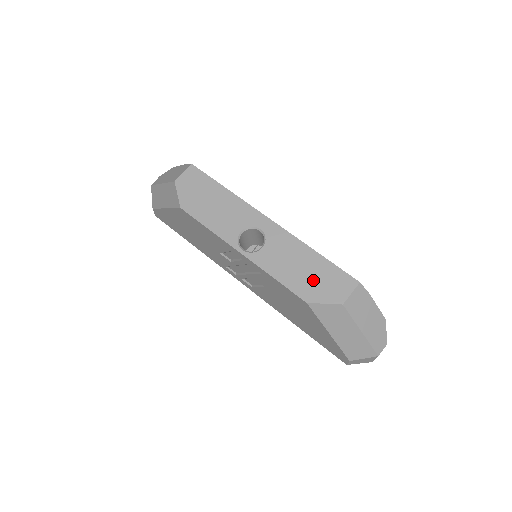
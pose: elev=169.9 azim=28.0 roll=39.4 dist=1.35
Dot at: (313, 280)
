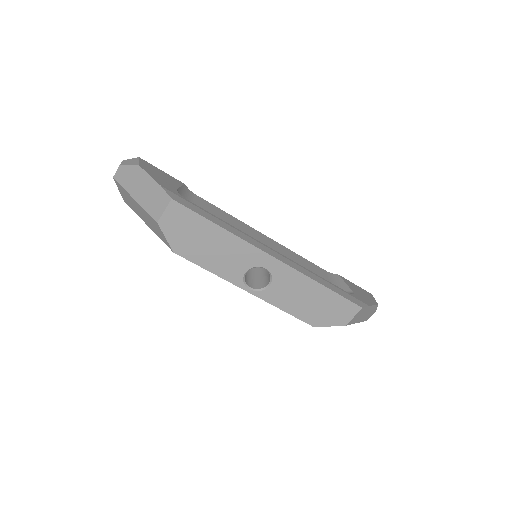
Dot at: (320, 310)
